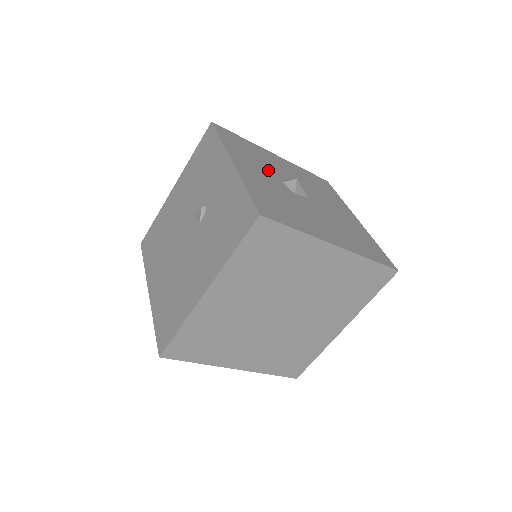
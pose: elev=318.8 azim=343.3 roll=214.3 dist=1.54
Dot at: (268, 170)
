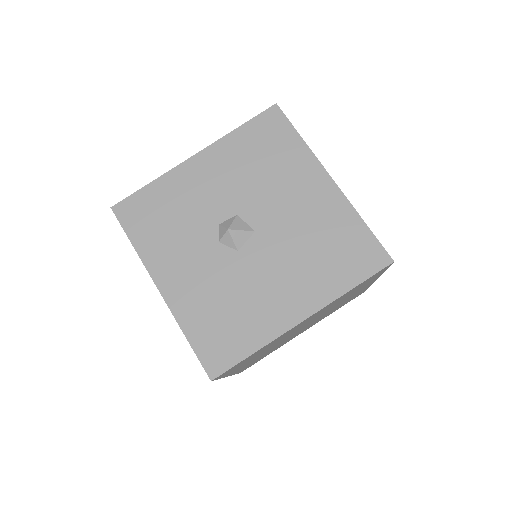
Dot at: (196, 236)
